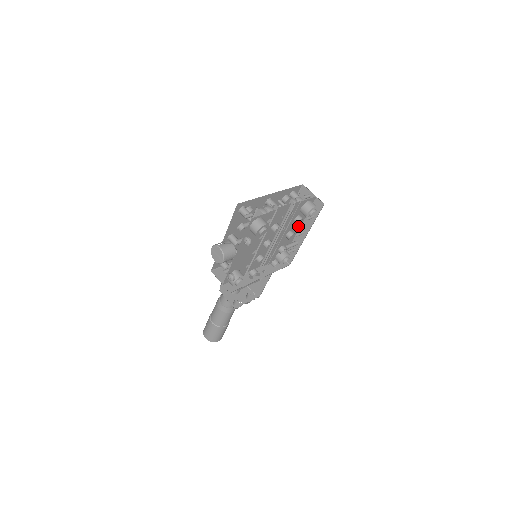
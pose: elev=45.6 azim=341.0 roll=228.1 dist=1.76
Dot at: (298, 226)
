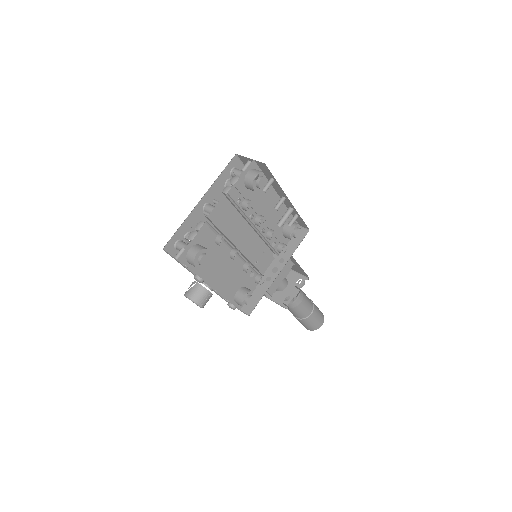
Dot at: (273, 195)
